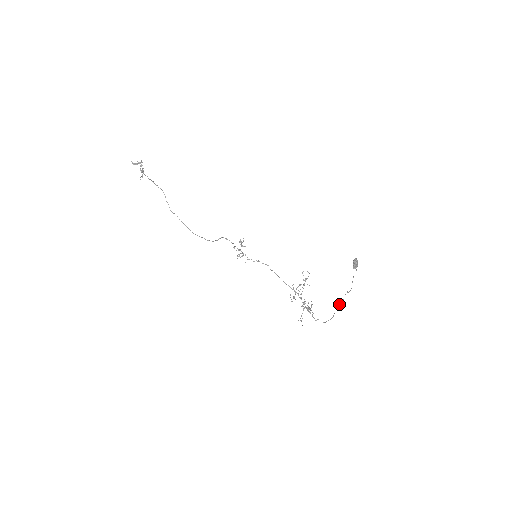
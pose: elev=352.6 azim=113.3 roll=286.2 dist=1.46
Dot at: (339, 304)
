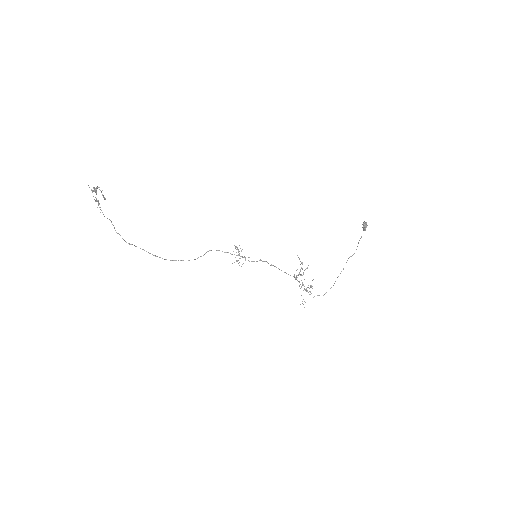
Dot at: (341, 271)
